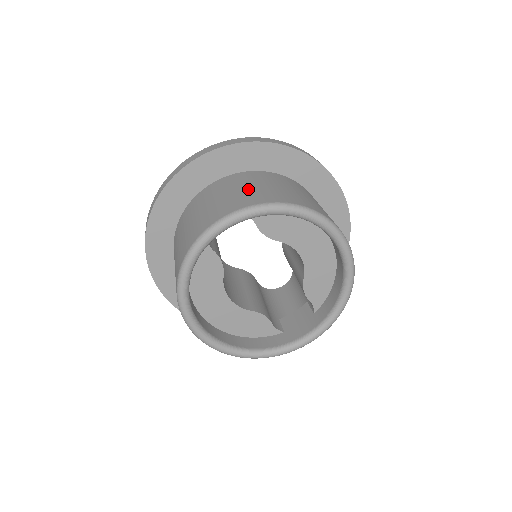
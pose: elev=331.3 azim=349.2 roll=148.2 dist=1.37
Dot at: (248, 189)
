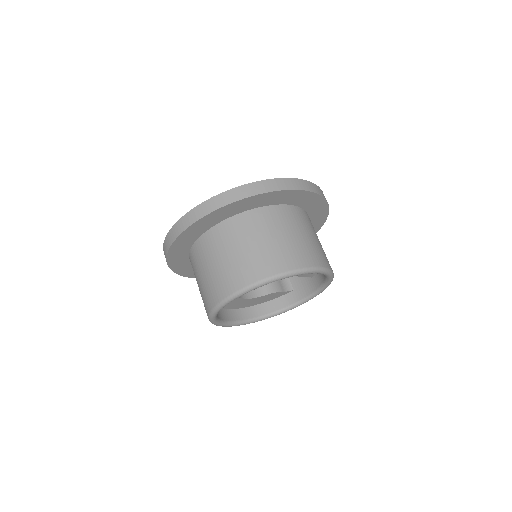
Dot at: (232, 259)
